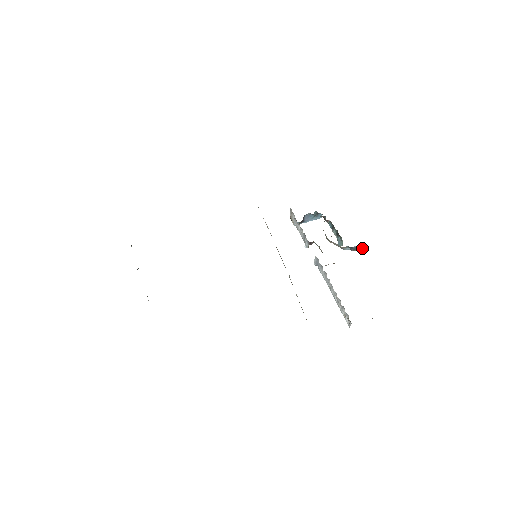
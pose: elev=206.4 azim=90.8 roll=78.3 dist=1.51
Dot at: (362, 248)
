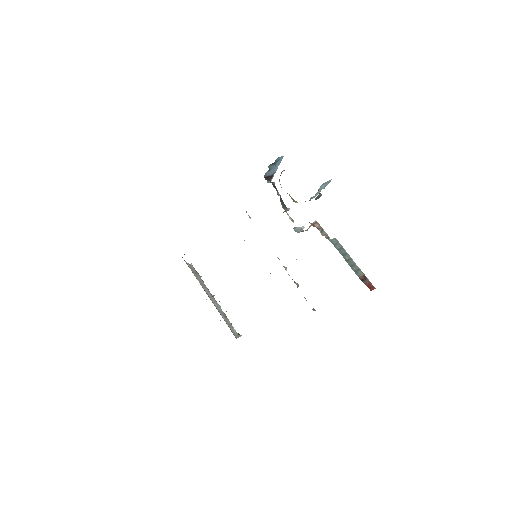
Dot at: (329, 181)
